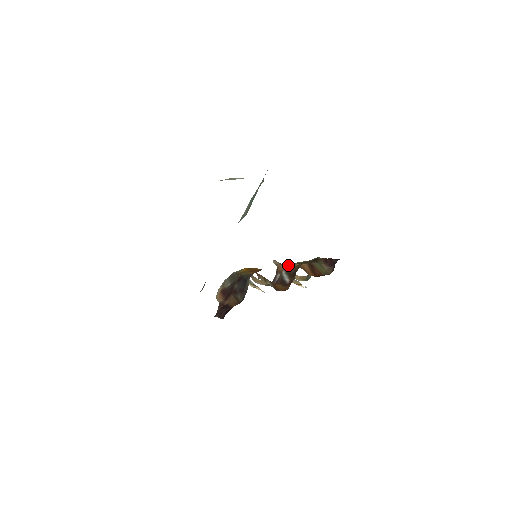
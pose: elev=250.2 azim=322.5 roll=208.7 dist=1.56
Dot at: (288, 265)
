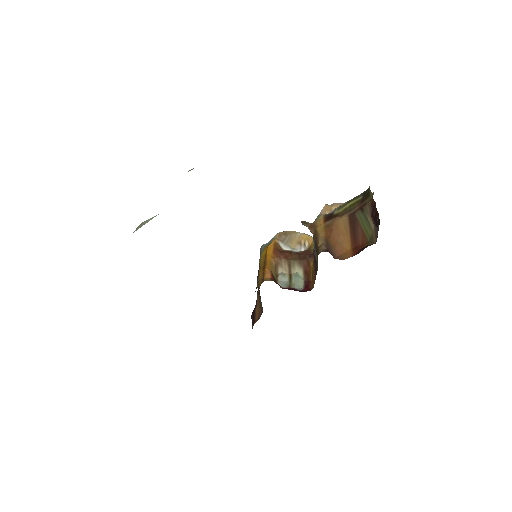
Dot at: (315, 235)
